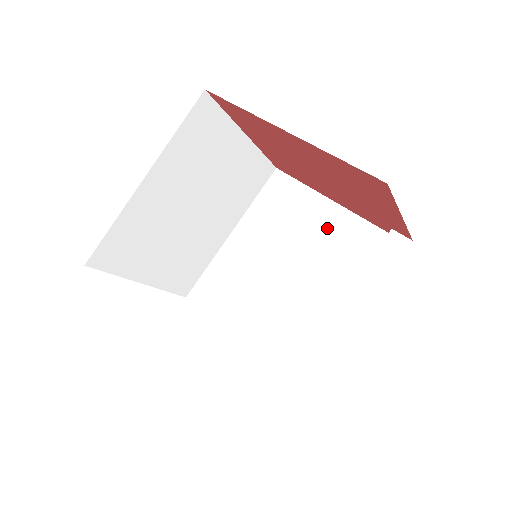
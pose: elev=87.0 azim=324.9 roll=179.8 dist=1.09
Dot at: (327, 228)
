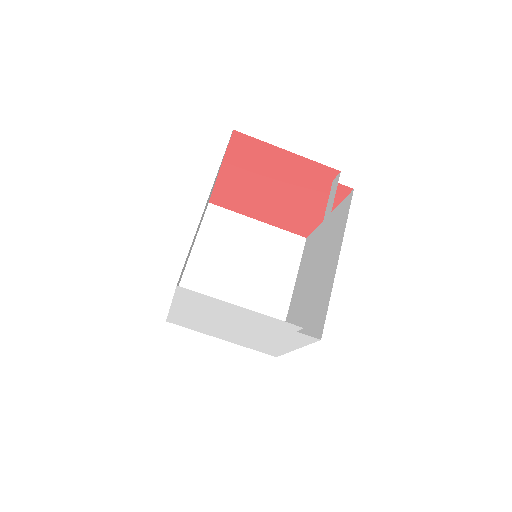
Dot at: (327, 230)
